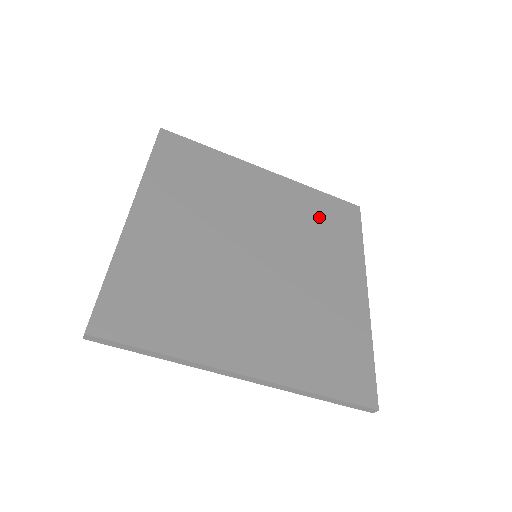
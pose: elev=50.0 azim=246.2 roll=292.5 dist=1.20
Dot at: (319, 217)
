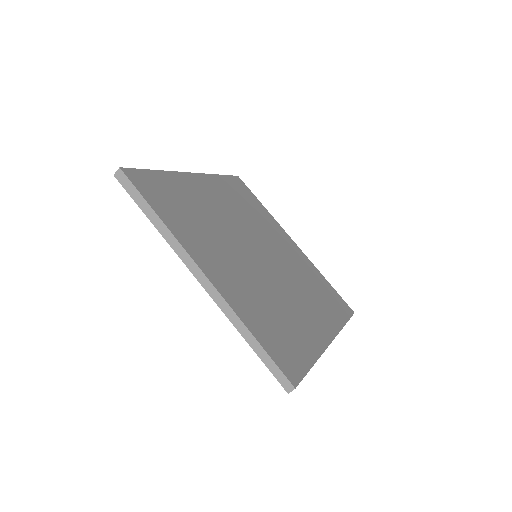
Dot at: (240, 199)
